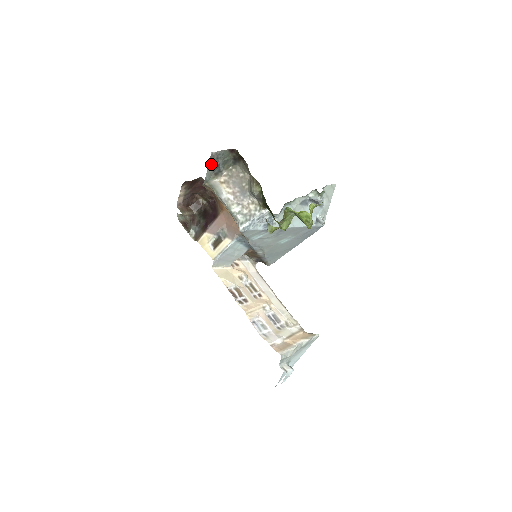
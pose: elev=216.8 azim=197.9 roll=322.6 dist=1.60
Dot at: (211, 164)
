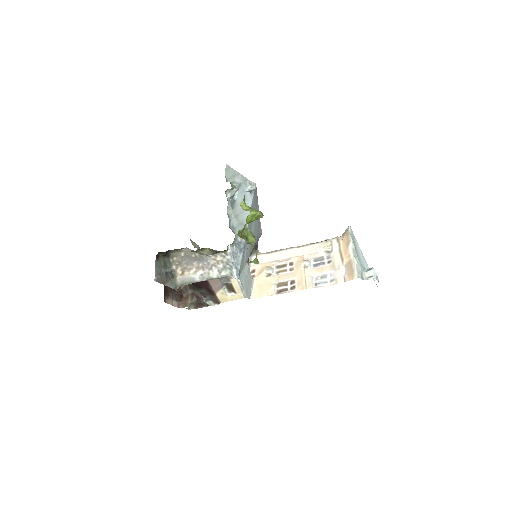
Dot at: (163, 282)
